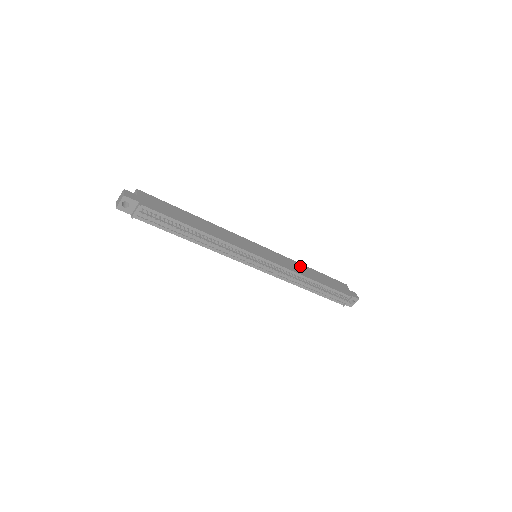
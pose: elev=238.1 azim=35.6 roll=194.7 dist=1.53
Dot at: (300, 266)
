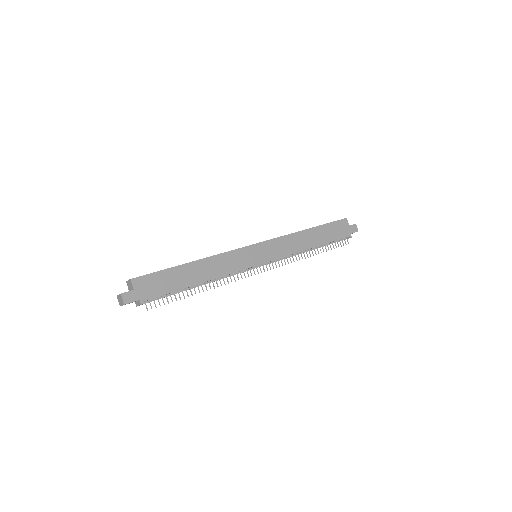
Dot at: (299, 237)
